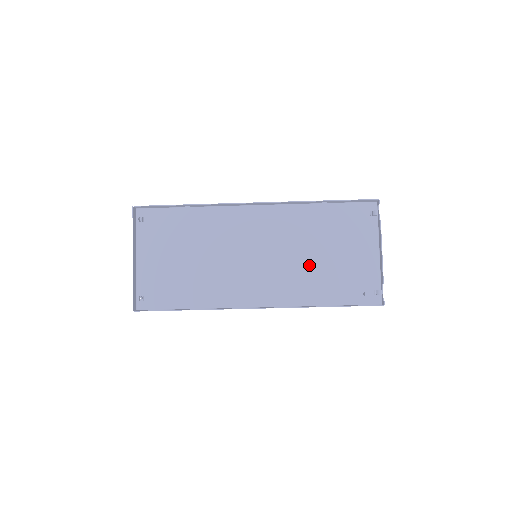
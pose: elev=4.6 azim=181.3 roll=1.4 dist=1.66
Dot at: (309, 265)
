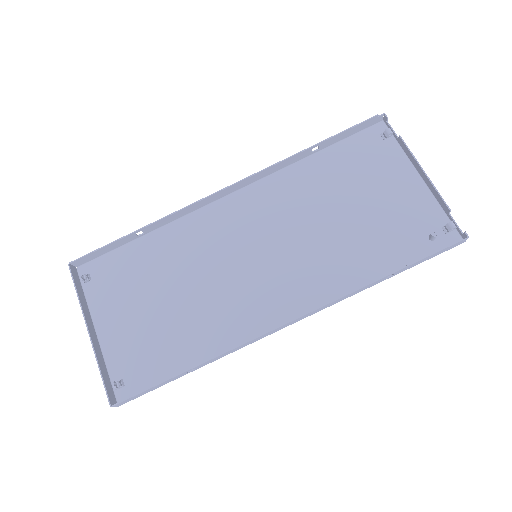
Dot at: (334, 235)
